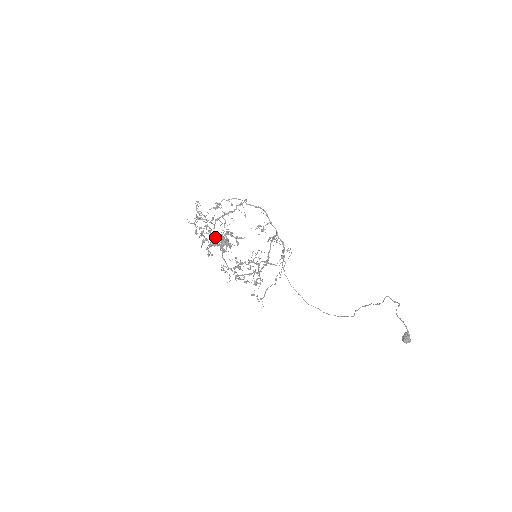
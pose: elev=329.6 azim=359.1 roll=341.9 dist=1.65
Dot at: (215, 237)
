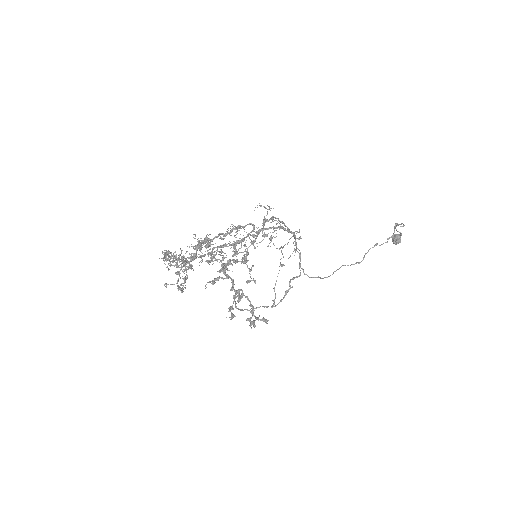
Dot at: (213, 284)
